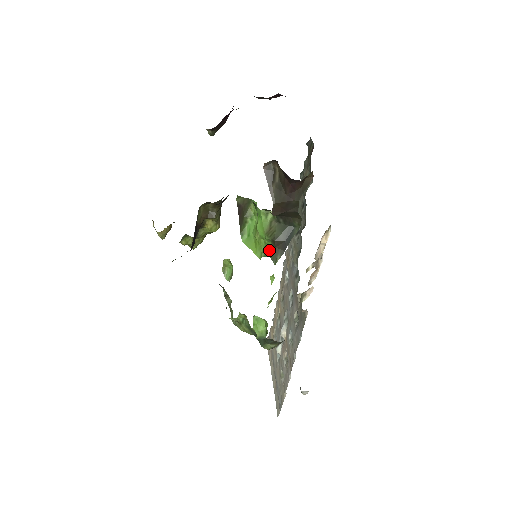
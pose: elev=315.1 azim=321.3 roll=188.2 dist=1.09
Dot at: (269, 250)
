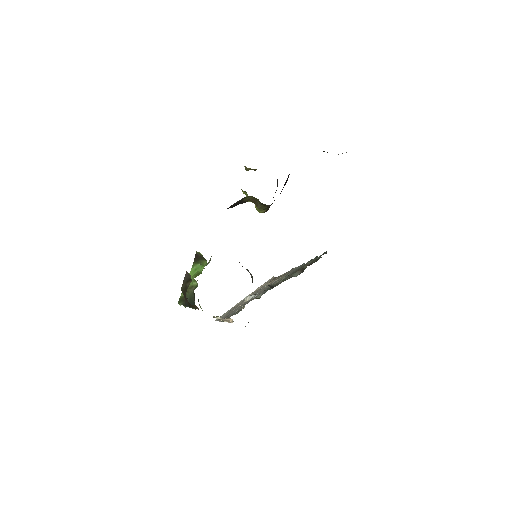
Dot at: occluded
